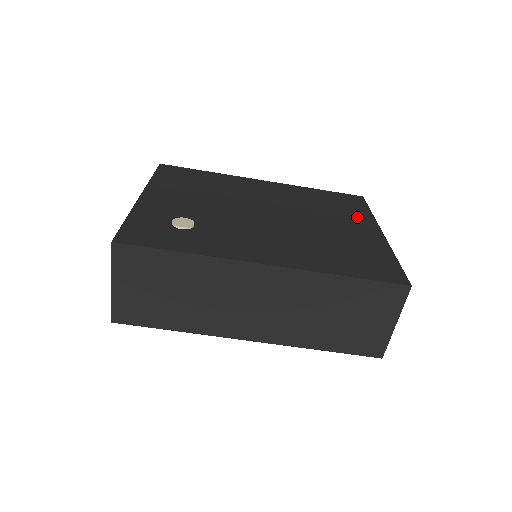
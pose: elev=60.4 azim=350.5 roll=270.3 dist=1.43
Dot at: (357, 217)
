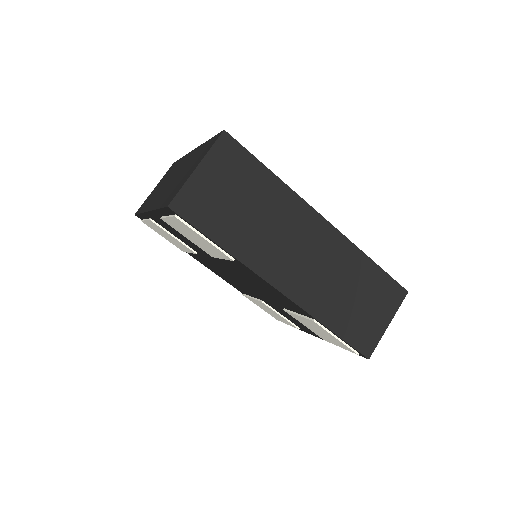
Dot at: occluded
